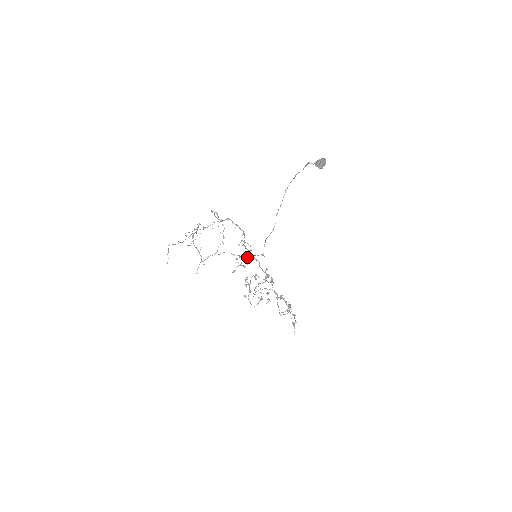
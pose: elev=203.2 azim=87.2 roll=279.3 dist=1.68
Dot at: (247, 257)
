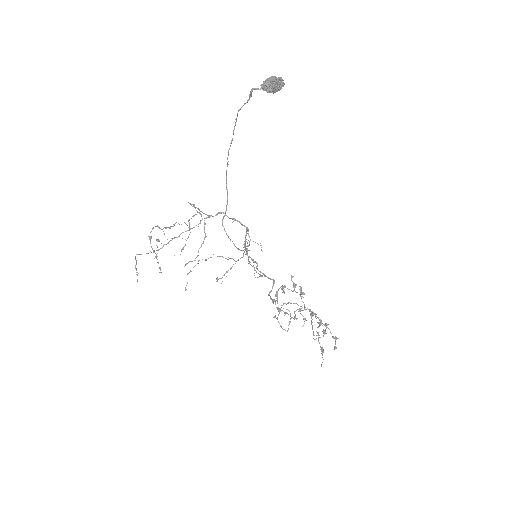
Dot at: occluded
